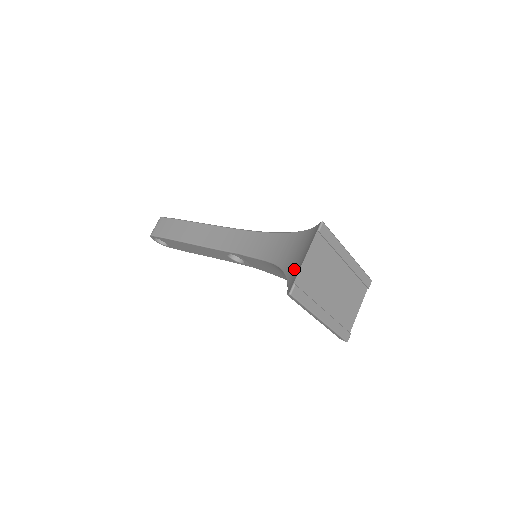
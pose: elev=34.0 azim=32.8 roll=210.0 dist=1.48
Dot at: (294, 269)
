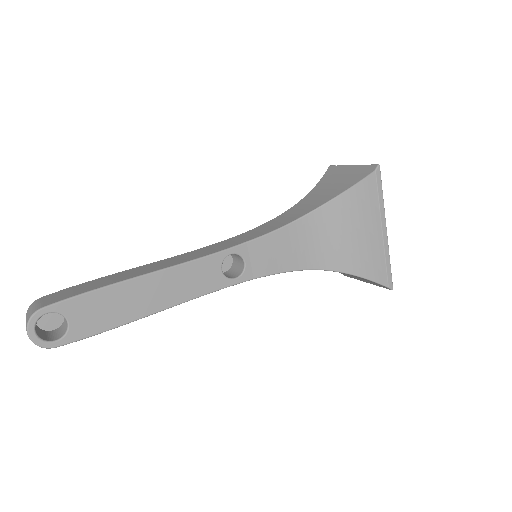
Dot at: (347, 181)
